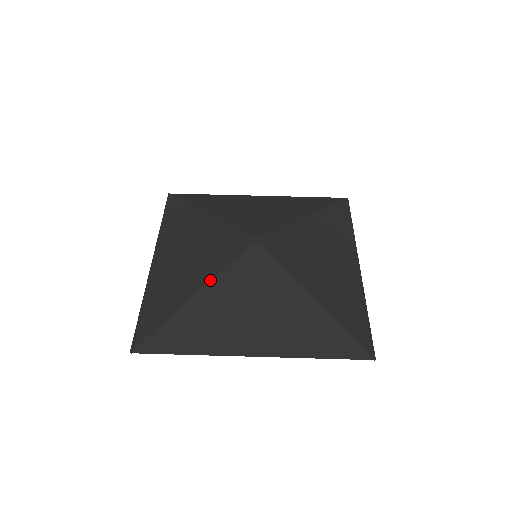
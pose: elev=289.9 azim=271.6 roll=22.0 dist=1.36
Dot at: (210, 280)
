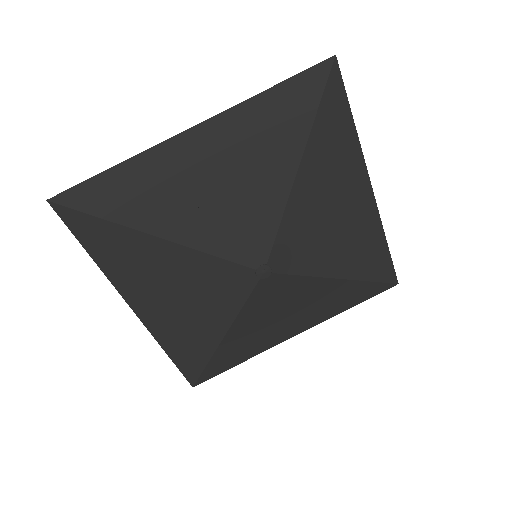
Dot at: (232, 324)
